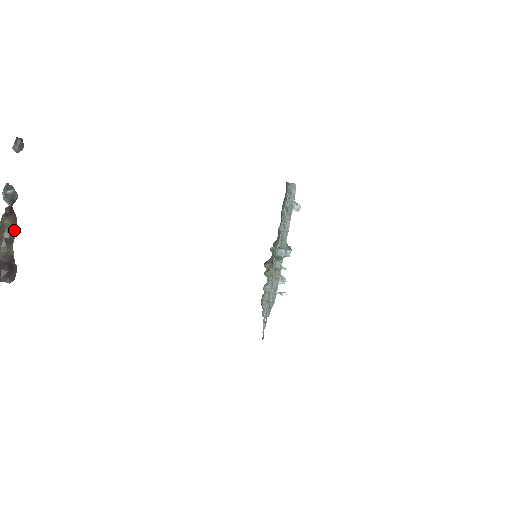
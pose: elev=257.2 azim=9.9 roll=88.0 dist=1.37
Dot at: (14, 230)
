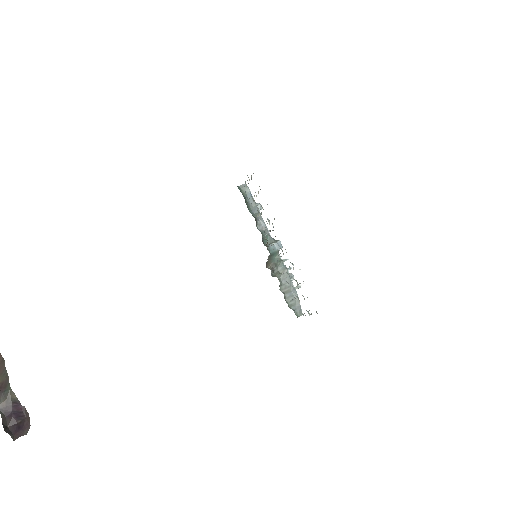
Dot at: (3, 369)
